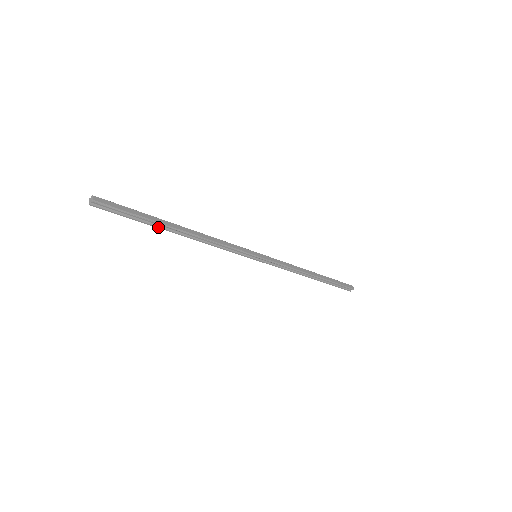
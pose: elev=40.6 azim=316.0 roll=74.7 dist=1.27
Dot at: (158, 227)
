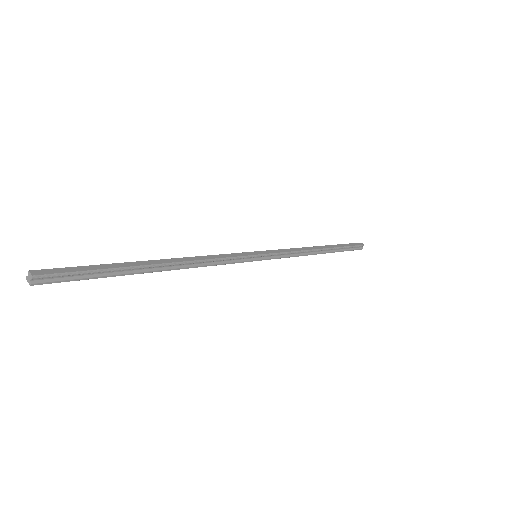
Dot at: (132, 273)
